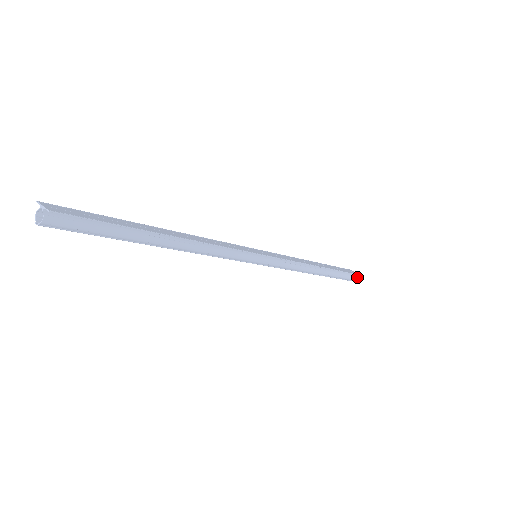
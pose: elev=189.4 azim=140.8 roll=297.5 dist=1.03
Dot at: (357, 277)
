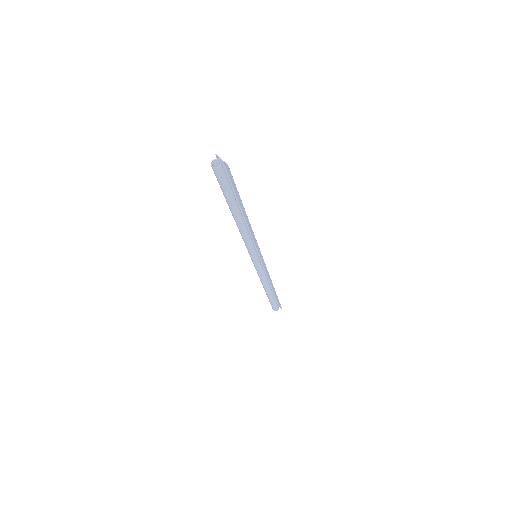
Dot at: (278, 309)
